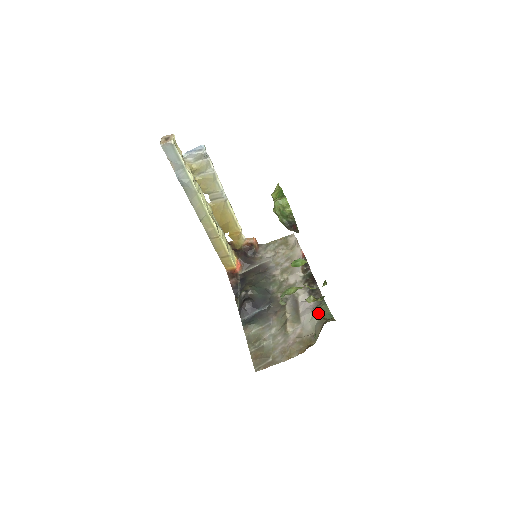
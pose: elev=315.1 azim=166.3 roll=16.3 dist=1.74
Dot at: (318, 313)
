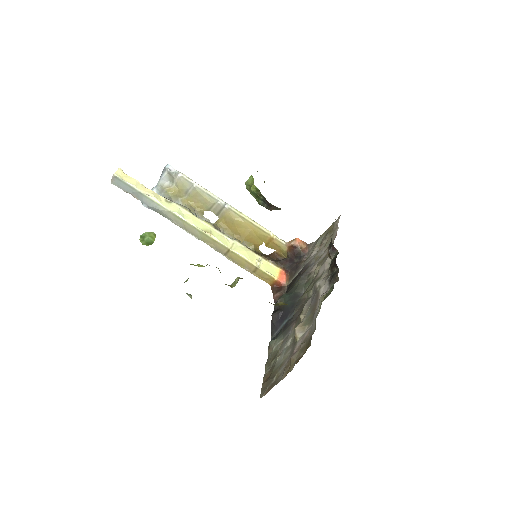
Dot at: (321, 303)
